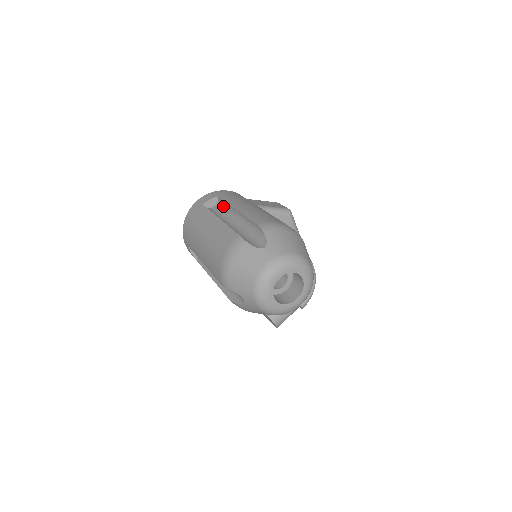
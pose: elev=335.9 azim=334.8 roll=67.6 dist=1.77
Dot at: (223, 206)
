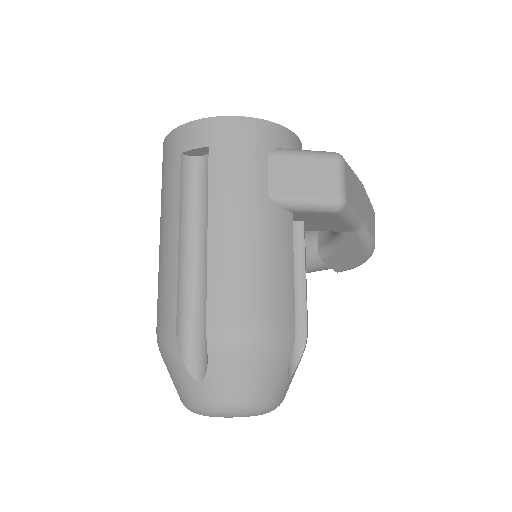
Dot at: occluded
